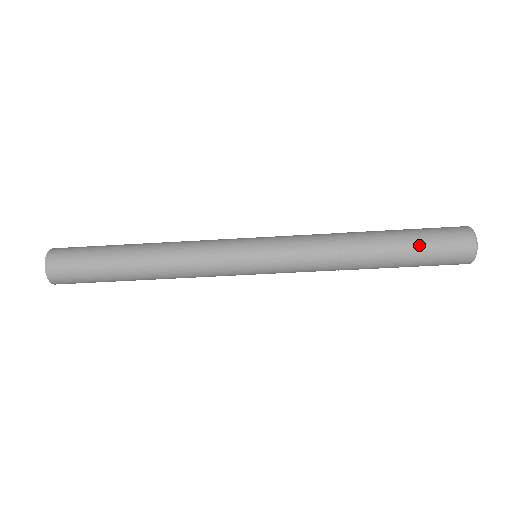
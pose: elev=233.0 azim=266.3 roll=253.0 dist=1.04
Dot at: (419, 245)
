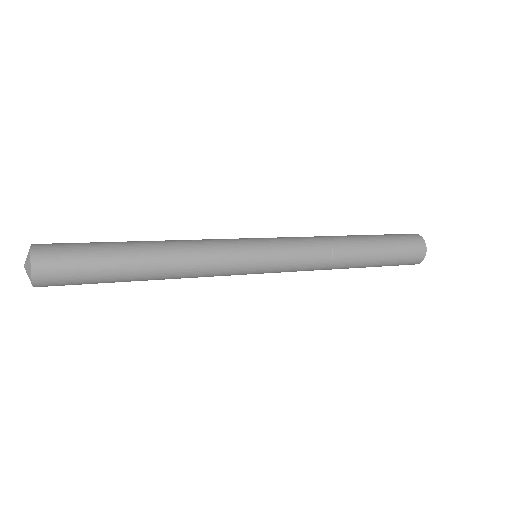
Dot at: occluded
